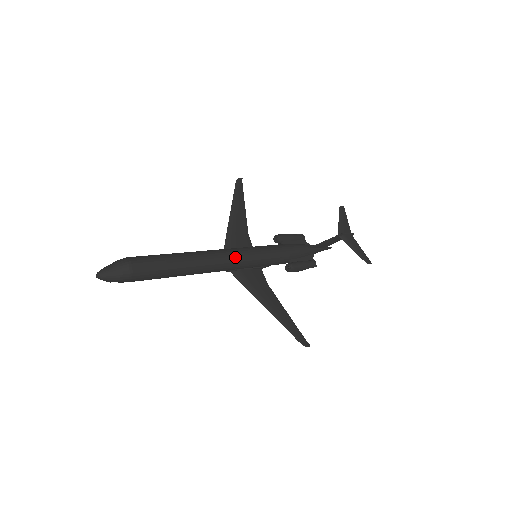
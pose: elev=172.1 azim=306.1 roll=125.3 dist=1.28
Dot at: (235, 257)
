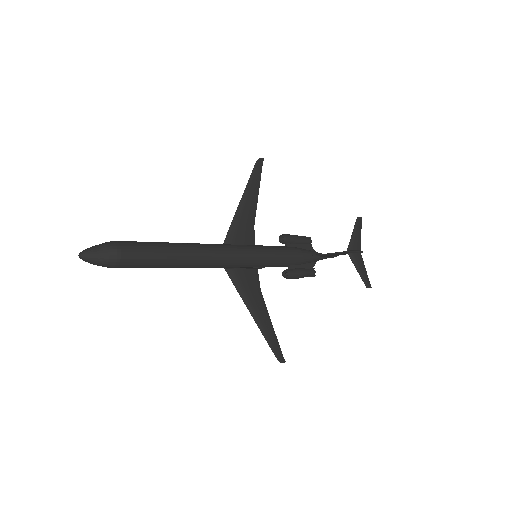
Dot at: (234, 257)
